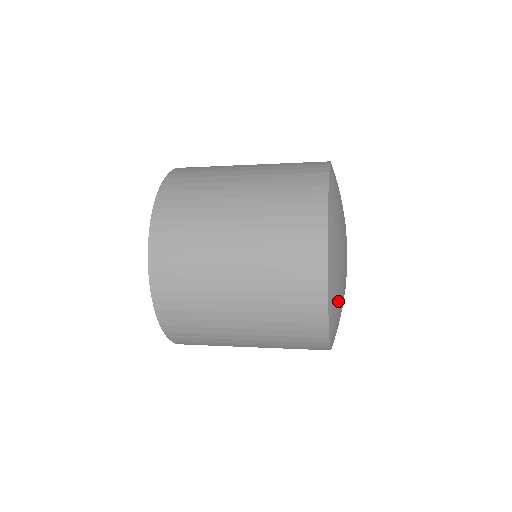
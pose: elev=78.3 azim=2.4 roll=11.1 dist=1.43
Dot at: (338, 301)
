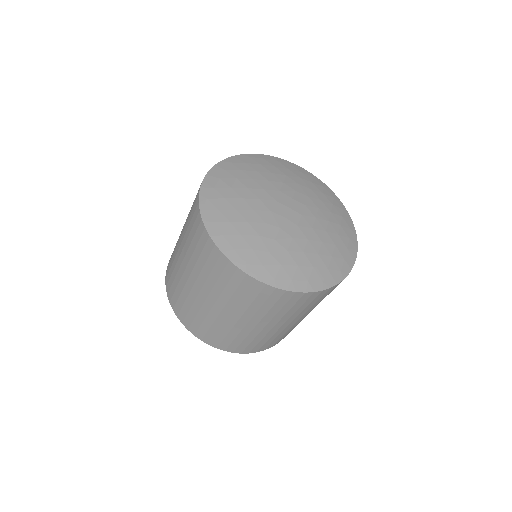
Dot at: (295, 265)
